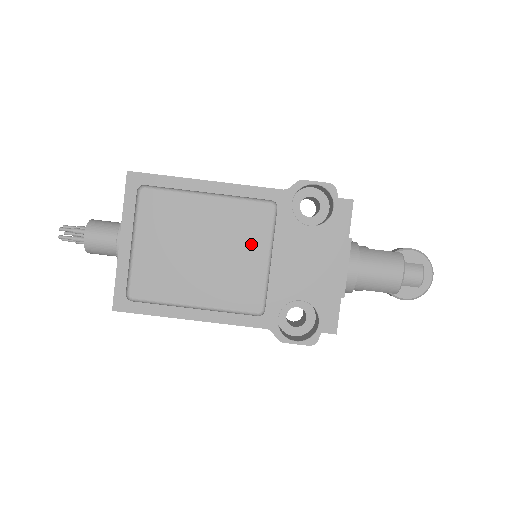
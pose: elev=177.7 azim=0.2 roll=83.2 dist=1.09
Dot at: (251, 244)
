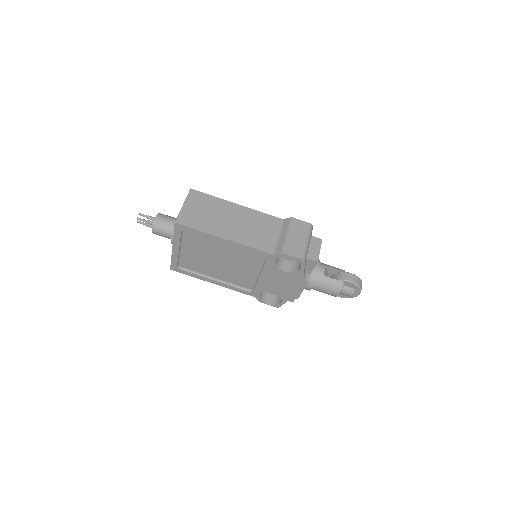
Dot at: (249, 267)
